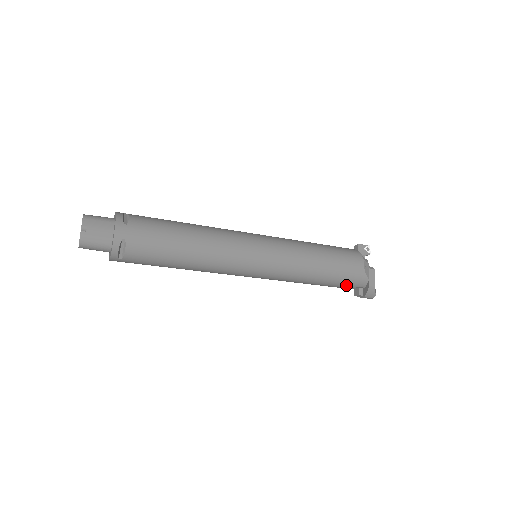
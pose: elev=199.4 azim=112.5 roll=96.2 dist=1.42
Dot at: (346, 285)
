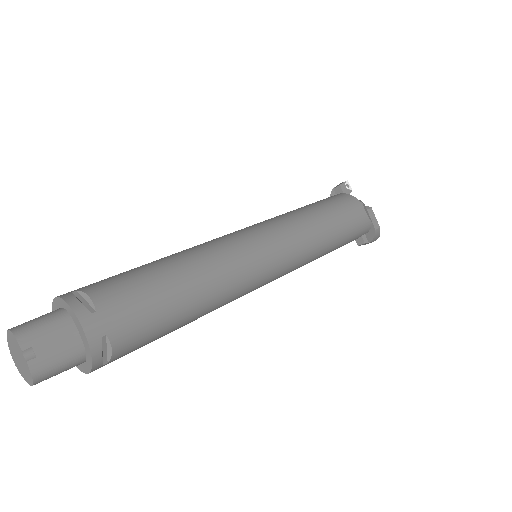
Dot at: (353, 240)
